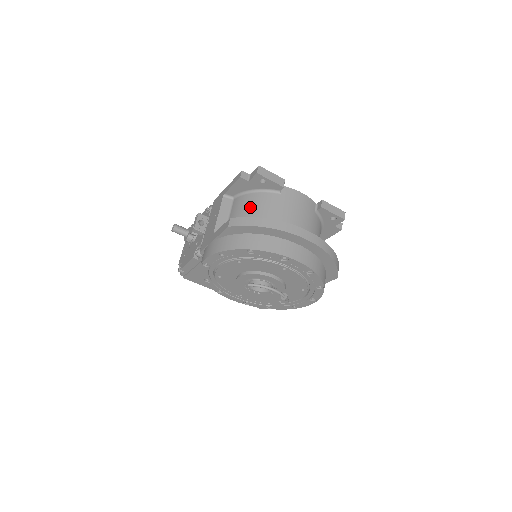
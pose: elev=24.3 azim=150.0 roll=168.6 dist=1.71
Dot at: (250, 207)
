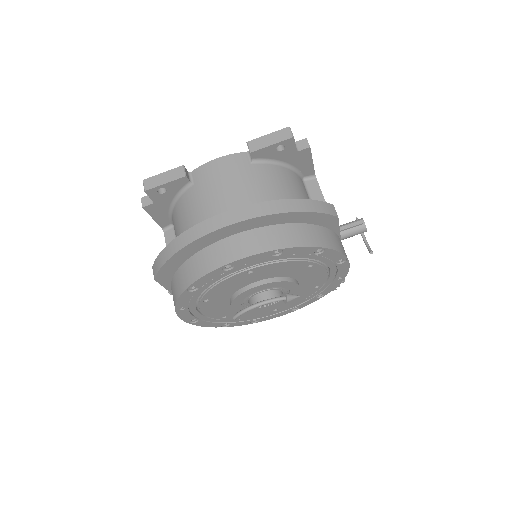
Dot at: (178, 228)
